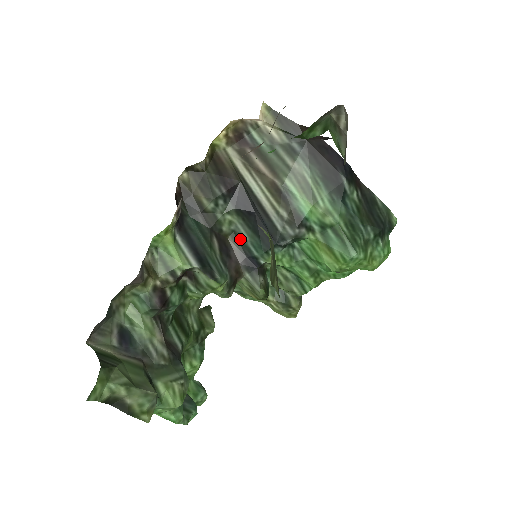
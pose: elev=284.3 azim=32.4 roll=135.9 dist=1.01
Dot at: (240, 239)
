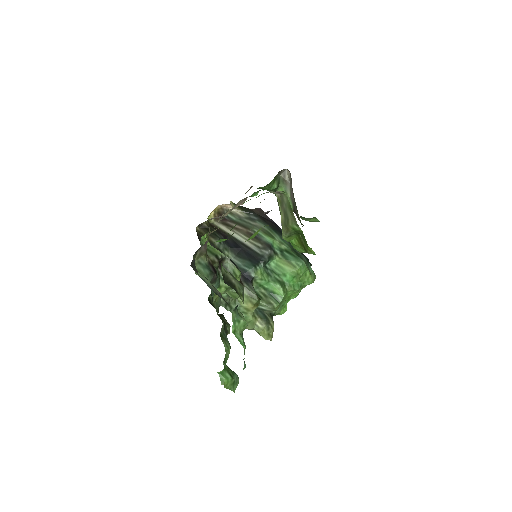
Dot at: occluded
